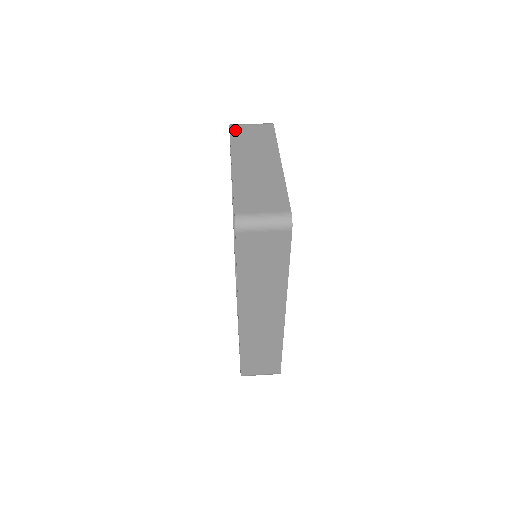
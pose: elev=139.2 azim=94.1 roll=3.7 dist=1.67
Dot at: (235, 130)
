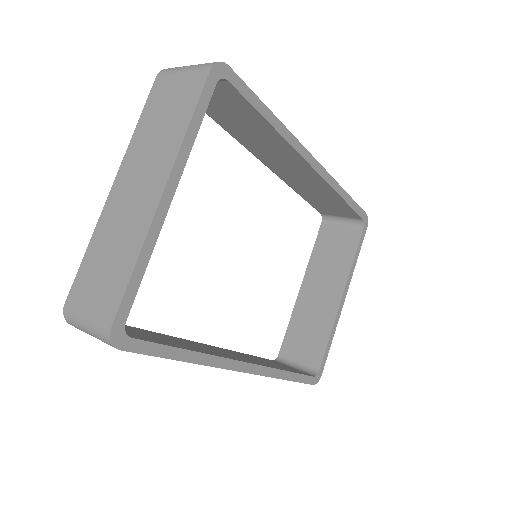
Dot at: (156, 90)
